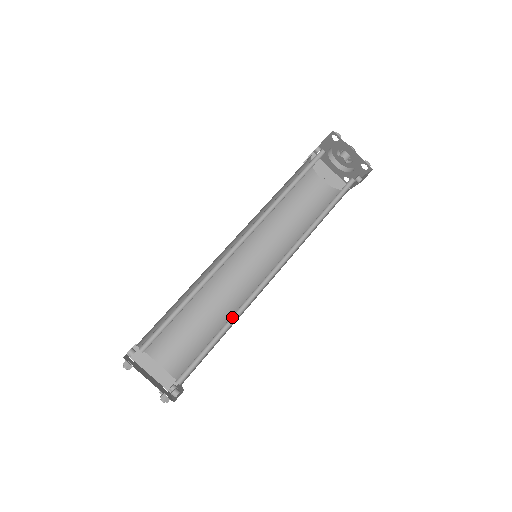
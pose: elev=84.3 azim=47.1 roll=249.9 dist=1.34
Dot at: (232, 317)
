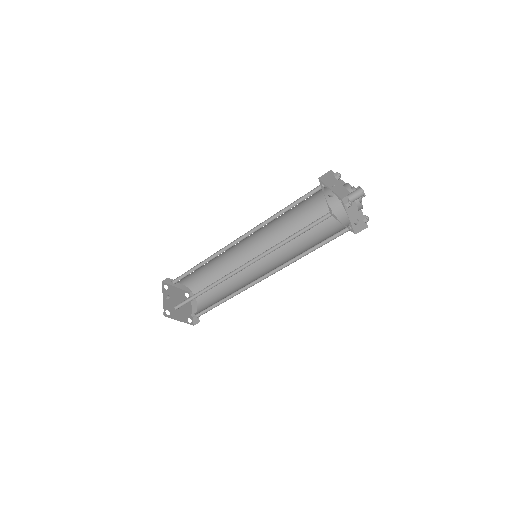
Dot at: (232, 293)
